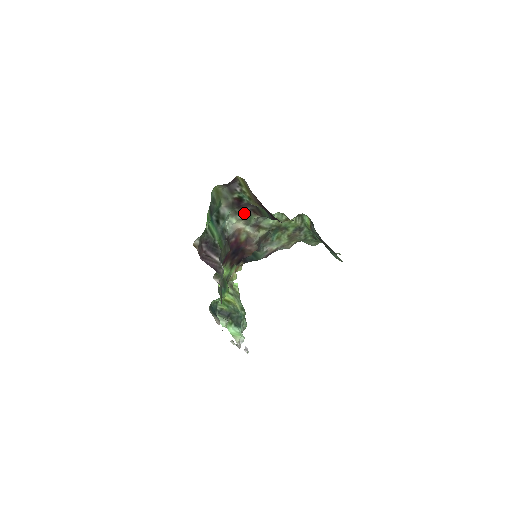
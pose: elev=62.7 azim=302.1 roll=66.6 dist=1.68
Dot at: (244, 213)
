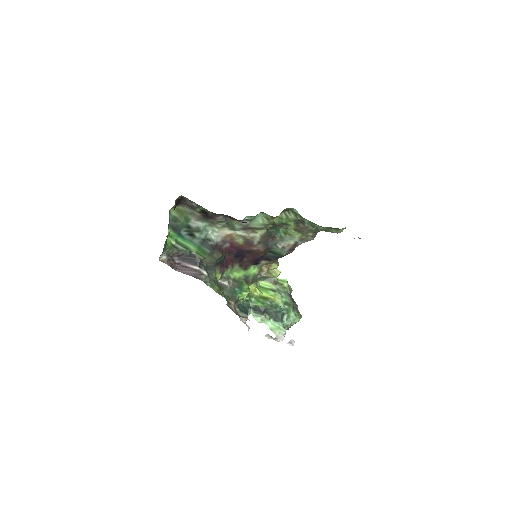
Dot at: (221, 221)
